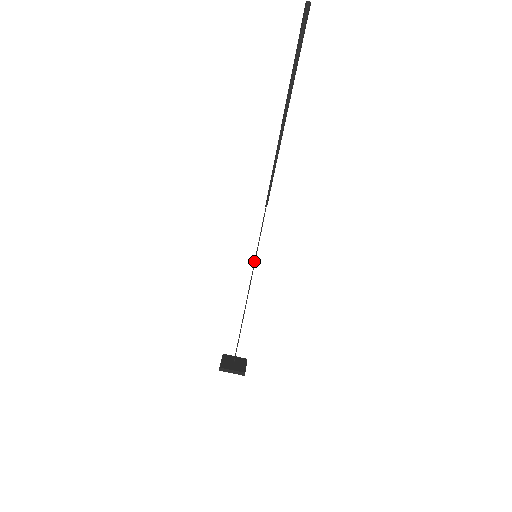
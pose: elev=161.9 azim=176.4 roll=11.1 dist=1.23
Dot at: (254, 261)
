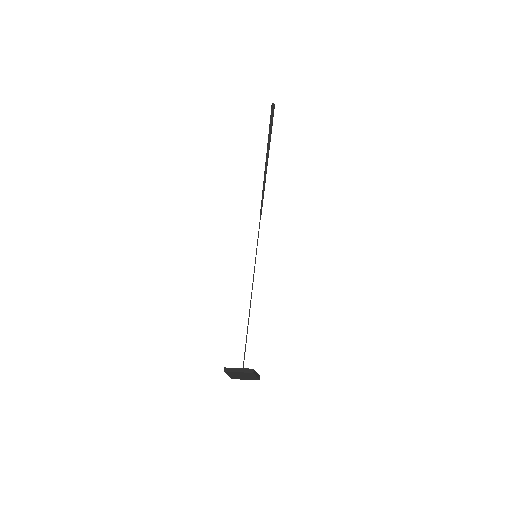
Dot at: (255, 260)
